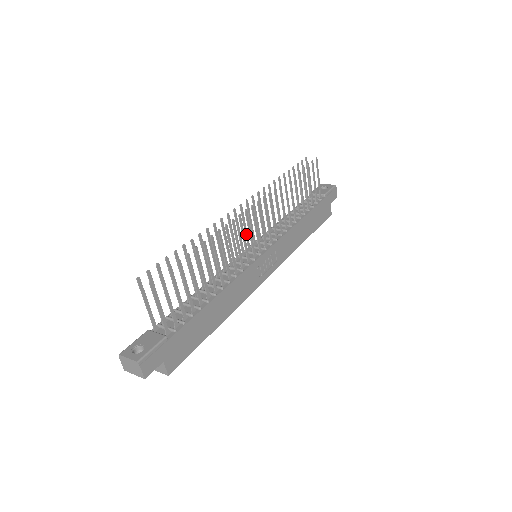
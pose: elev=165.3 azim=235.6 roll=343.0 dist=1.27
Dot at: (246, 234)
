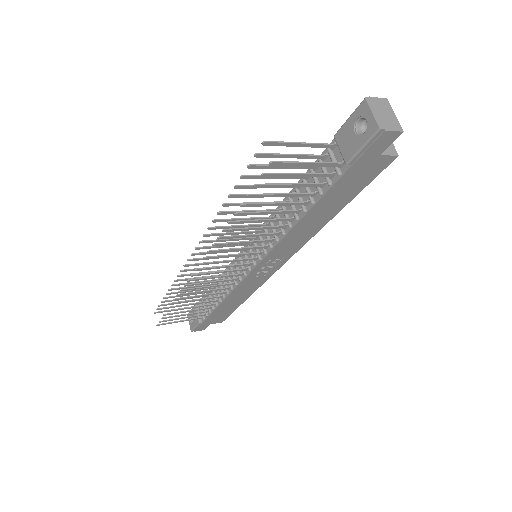
Dot at: occluded
